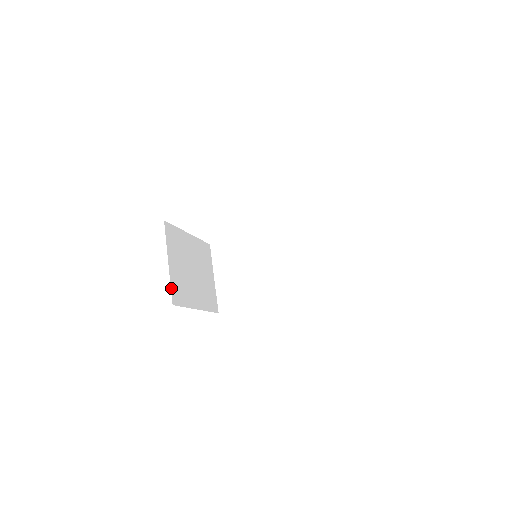
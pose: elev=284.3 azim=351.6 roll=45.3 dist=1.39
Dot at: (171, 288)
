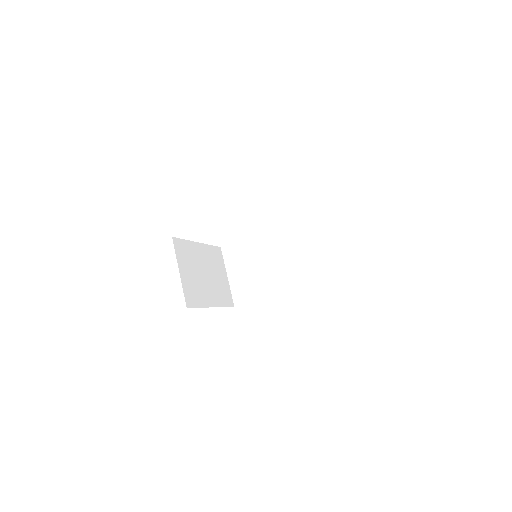
Dot at: (184, 294)
